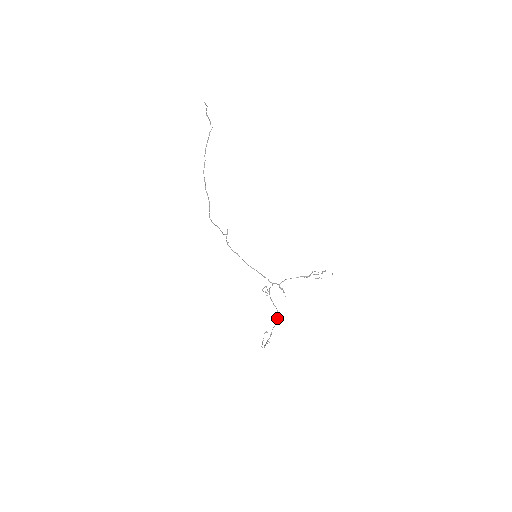
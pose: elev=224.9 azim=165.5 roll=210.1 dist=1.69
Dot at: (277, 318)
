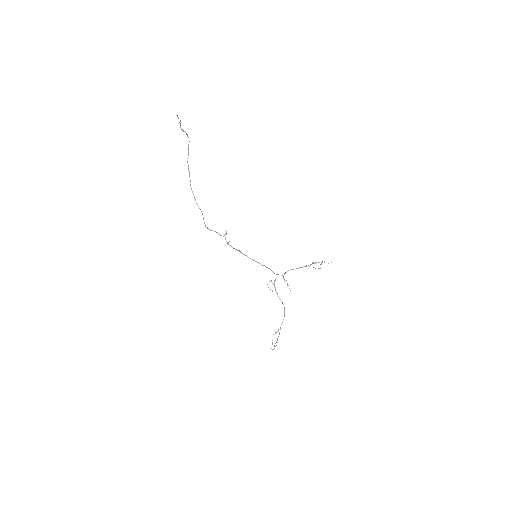
Dot at: (284, 313)
